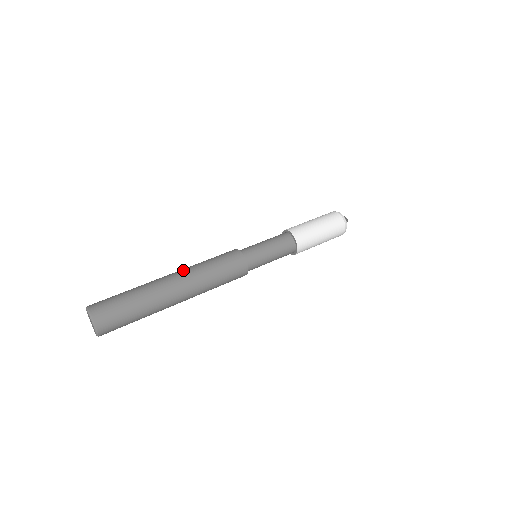
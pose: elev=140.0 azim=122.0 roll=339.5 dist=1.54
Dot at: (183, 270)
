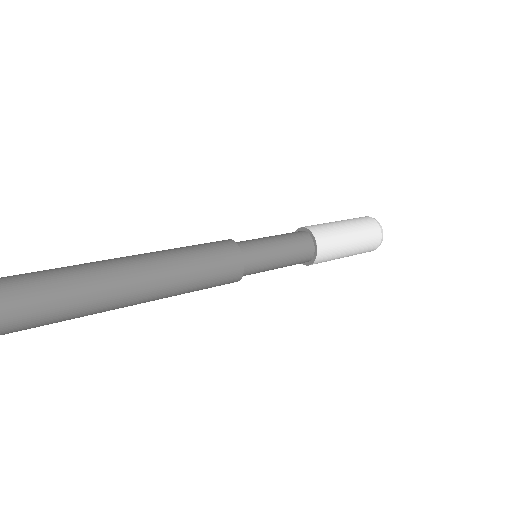
Dot at: (139, 254)
